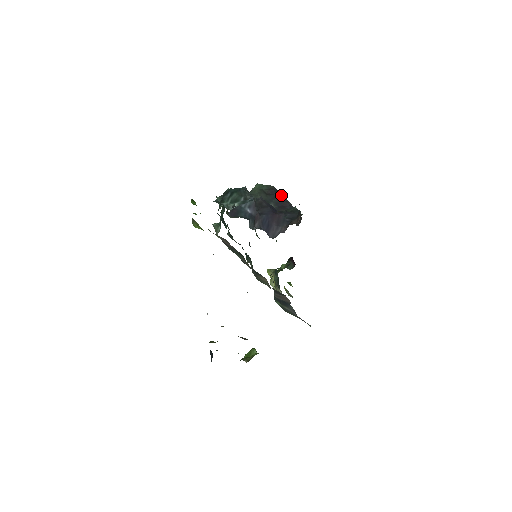
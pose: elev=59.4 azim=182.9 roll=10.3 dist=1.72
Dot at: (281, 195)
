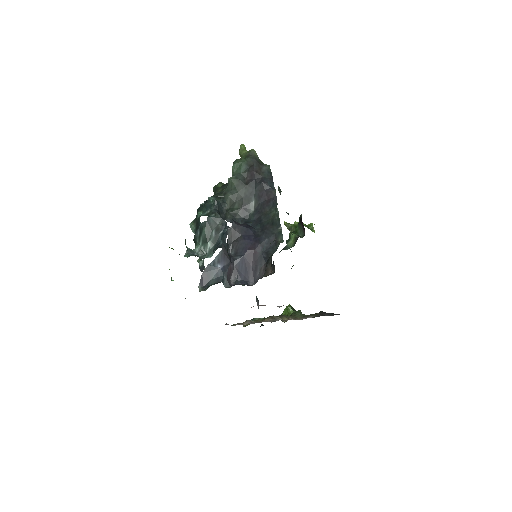
Dot at: (263, 174)
